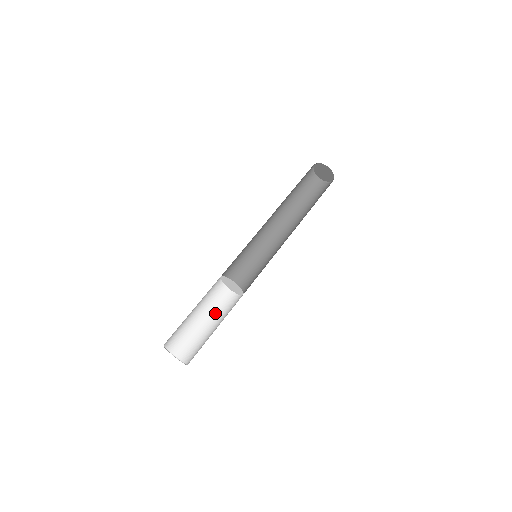
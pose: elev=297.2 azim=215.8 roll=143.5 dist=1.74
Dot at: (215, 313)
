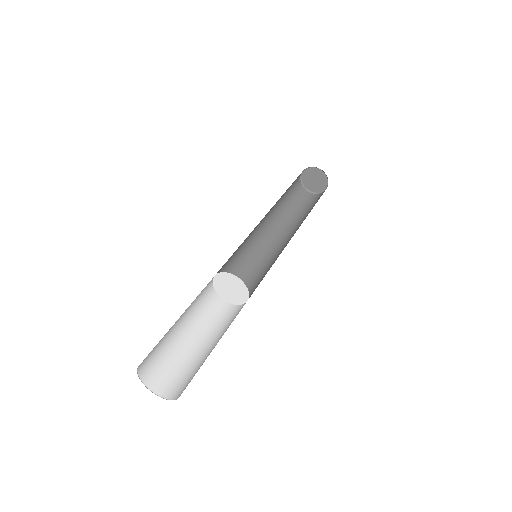
Dot at: occluded
